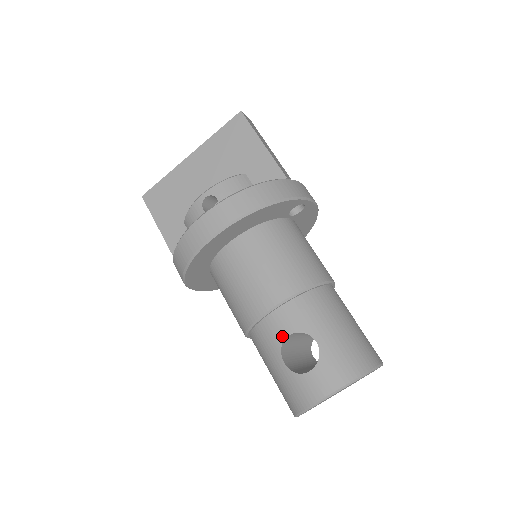
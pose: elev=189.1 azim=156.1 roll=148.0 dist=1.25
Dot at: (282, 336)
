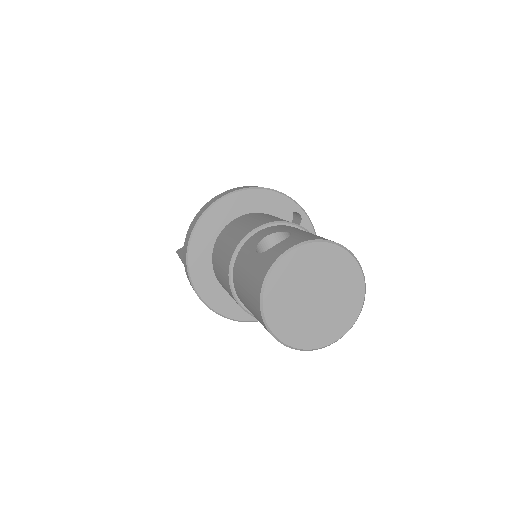
Dot at: (260, 239)
